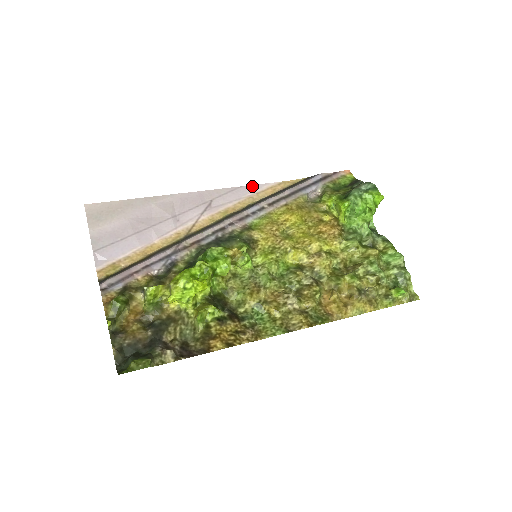
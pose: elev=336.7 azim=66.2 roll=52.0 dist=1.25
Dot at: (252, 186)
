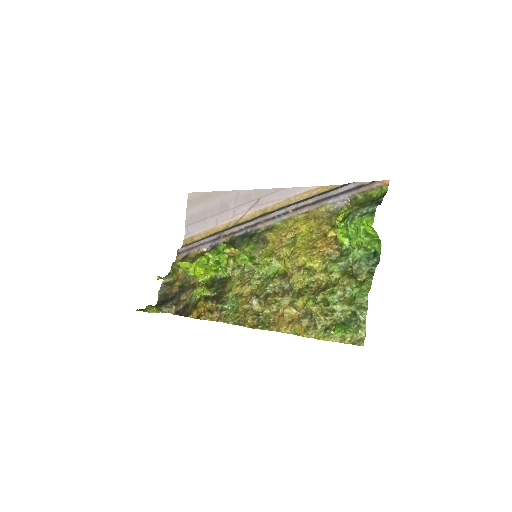
Dot at: (294, 188)
